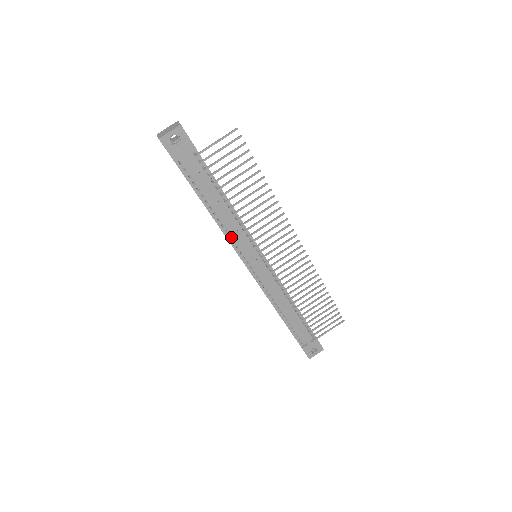
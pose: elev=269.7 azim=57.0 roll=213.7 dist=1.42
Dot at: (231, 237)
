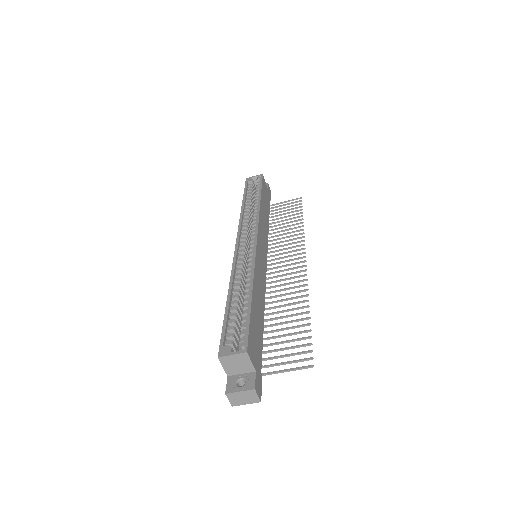
Dot at: occluded
